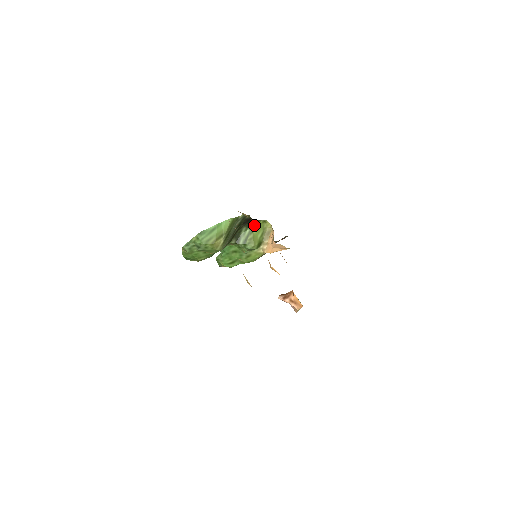
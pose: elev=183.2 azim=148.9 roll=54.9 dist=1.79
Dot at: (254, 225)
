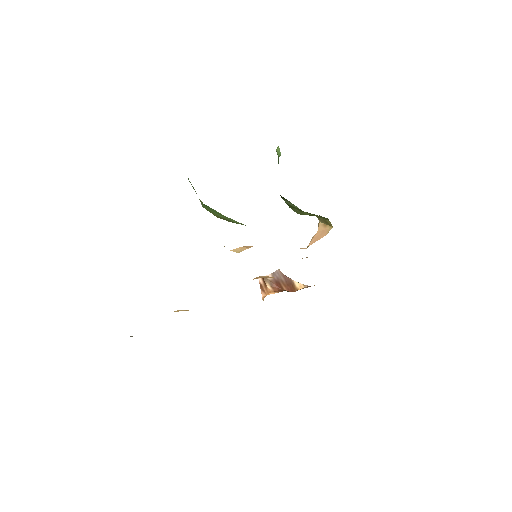
Dot at: occluded
